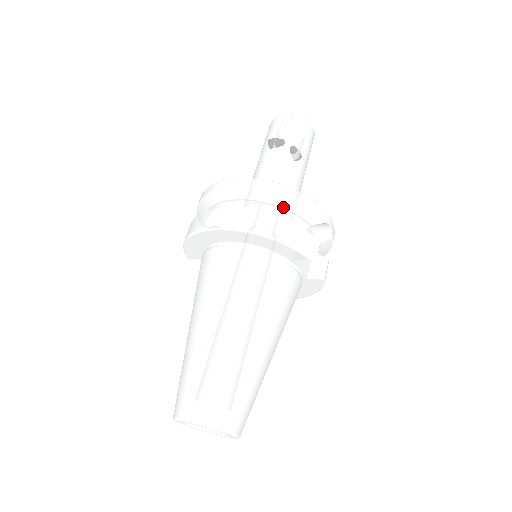
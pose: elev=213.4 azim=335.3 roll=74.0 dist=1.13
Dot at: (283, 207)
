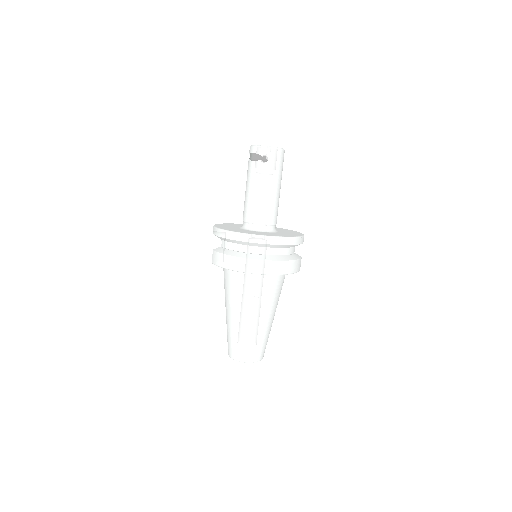
Dot at: (289, 247)
